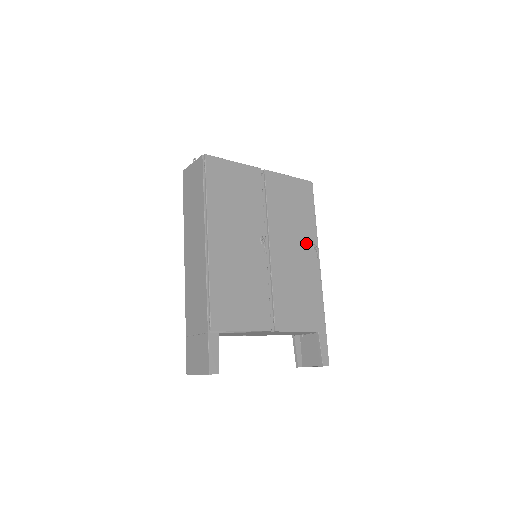
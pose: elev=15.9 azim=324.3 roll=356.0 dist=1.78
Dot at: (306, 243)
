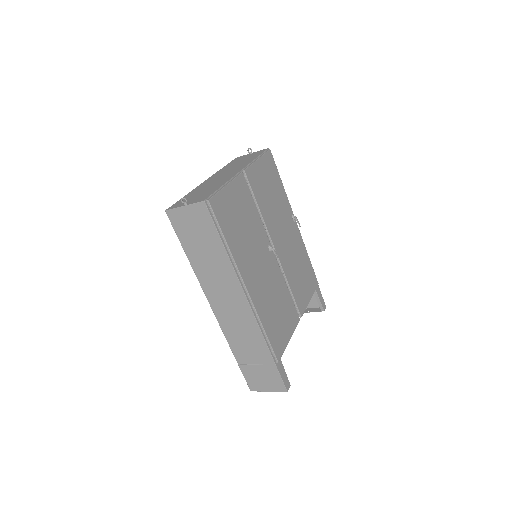
Dot at: (288, 219)
